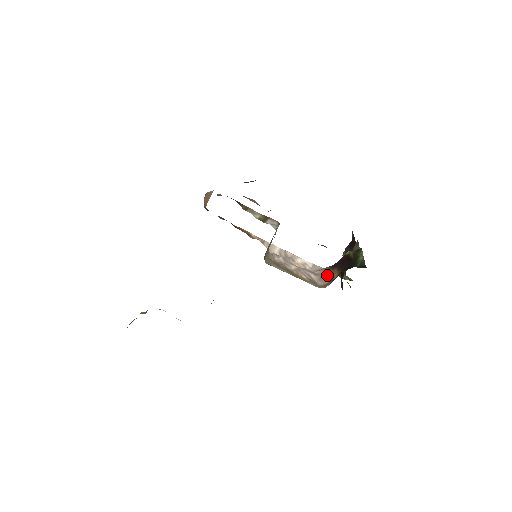
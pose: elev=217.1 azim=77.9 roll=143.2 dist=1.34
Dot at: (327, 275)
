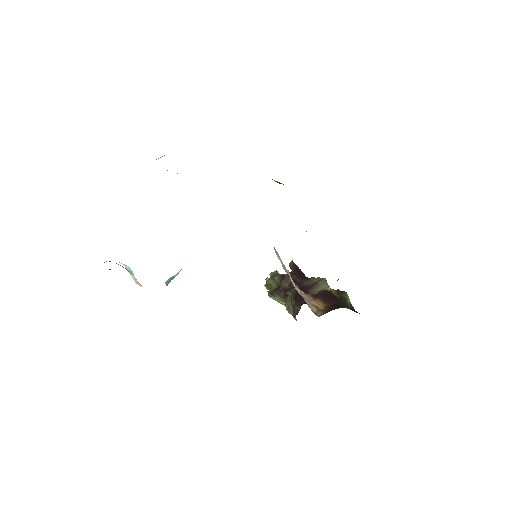
Dot at: (312, 303)
